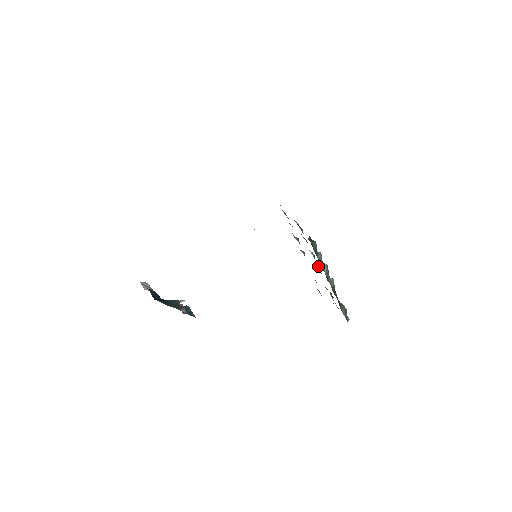
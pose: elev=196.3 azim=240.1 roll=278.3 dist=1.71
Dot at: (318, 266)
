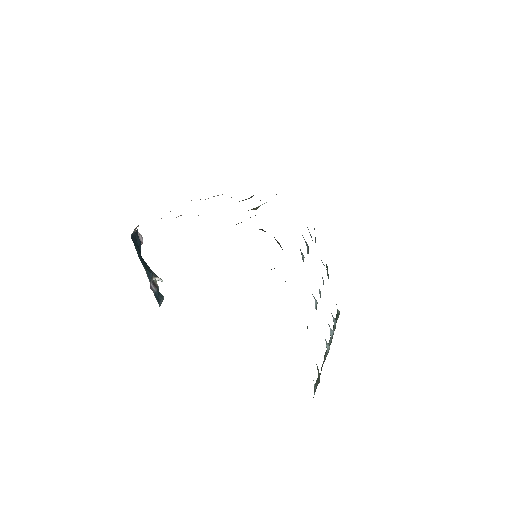
Dot at: (316, 304)
